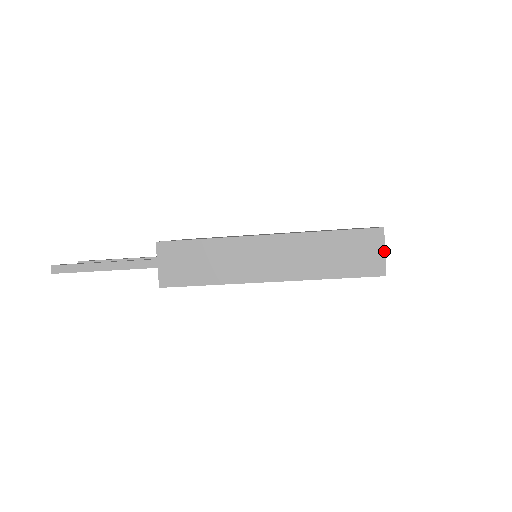
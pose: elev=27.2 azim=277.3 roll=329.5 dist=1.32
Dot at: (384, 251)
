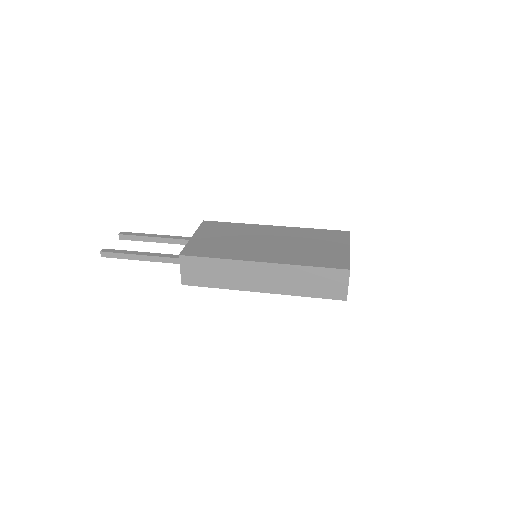
Dot at: (348, 285)
